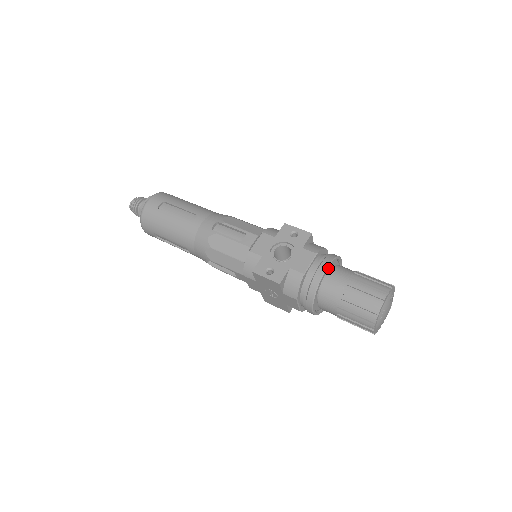
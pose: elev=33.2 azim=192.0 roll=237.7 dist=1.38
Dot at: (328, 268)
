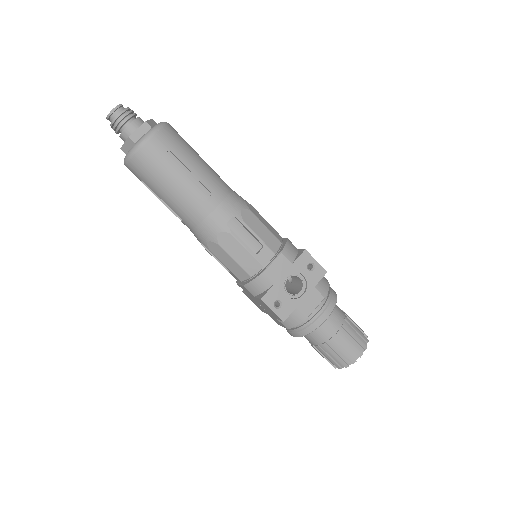
Dot at: occluded
